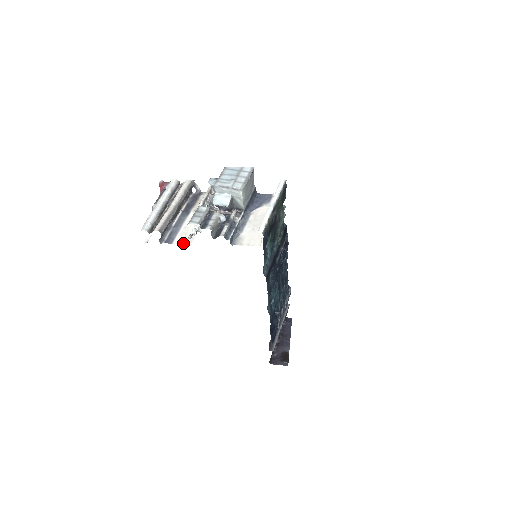
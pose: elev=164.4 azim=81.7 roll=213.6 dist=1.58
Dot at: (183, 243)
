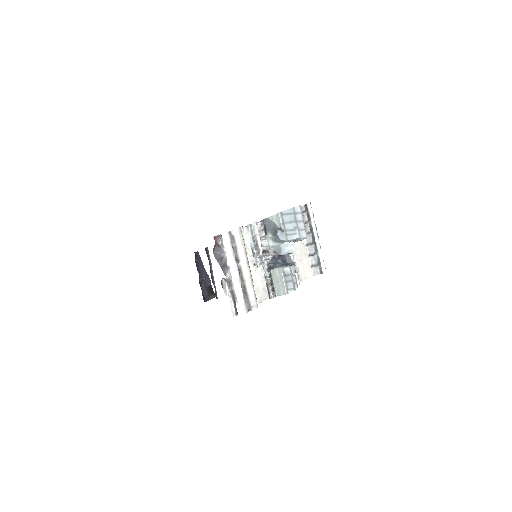
Dot at: occluded
